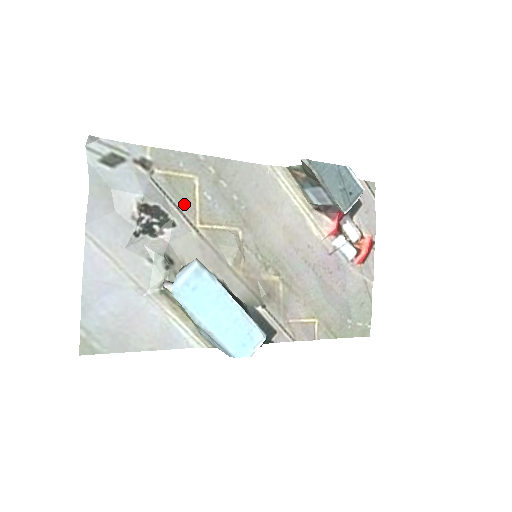
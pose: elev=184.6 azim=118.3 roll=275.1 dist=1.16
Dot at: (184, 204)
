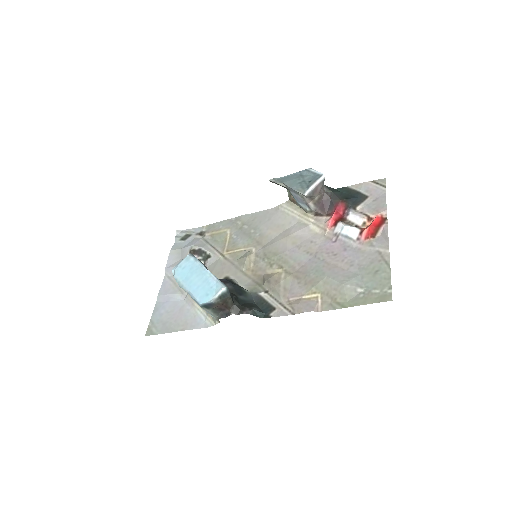
Dot at: (219, 245)
